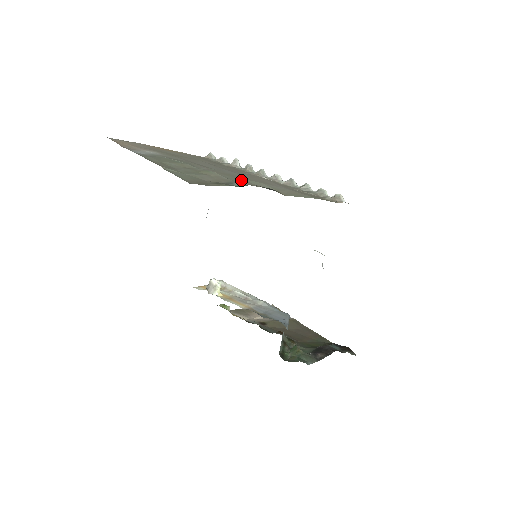
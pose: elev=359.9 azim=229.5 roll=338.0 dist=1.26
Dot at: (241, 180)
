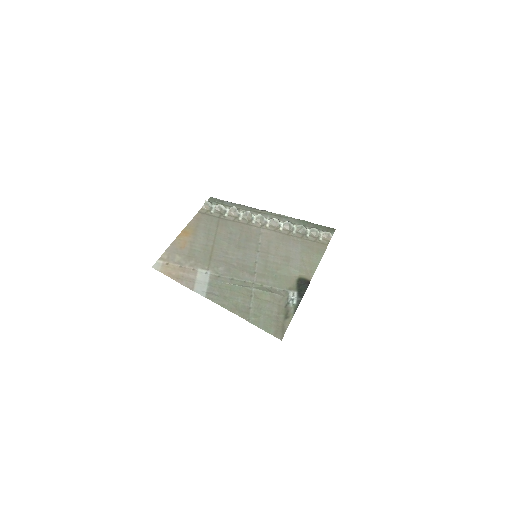
Dot at: (280, 279)
